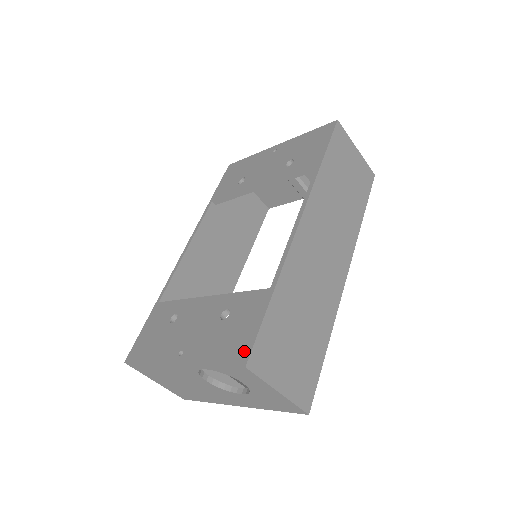
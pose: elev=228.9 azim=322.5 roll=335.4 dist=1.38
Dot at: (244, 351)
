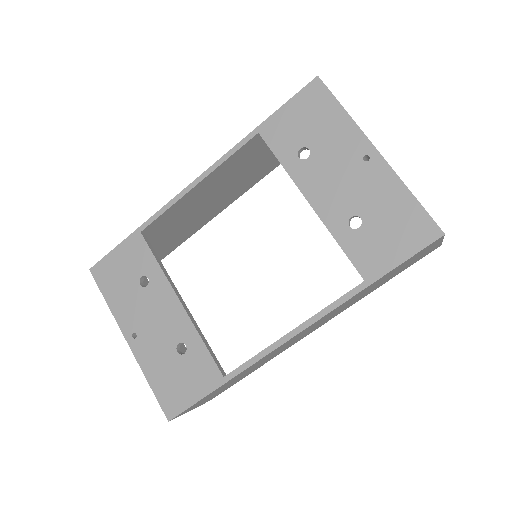
Dot at: (175, 408)
